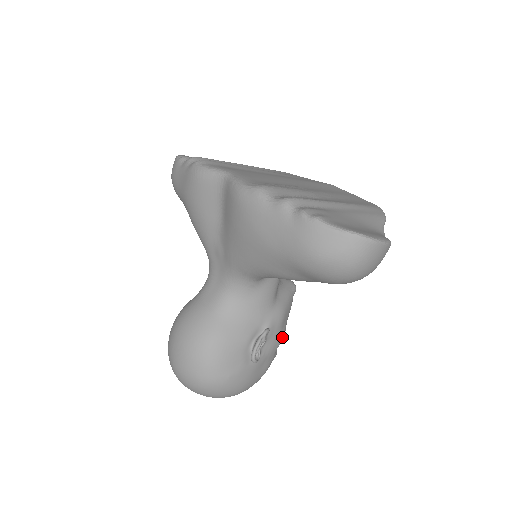
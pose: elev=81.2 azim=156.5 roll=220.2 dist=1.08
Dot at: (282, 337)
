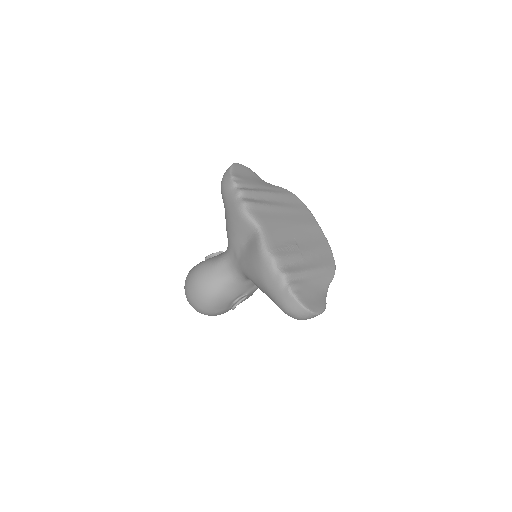
Dot at: occluded
